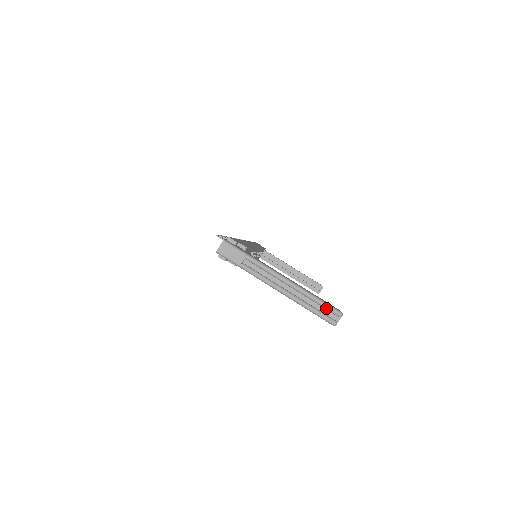
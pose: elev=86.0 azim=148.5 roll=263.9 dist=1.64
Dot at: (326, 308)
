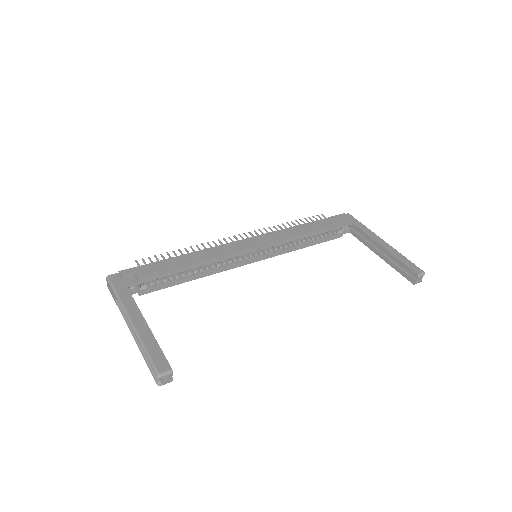
Dot at: (151, 365)
